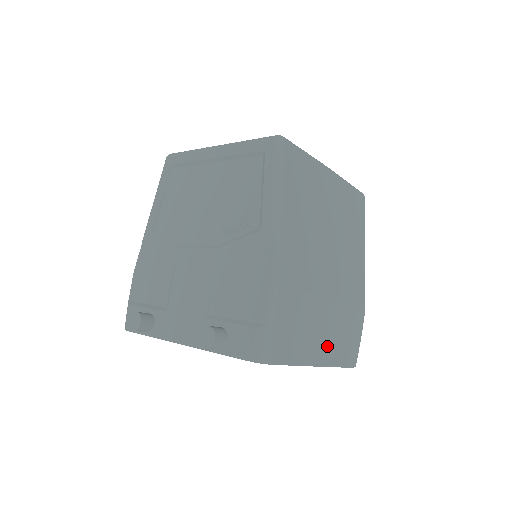
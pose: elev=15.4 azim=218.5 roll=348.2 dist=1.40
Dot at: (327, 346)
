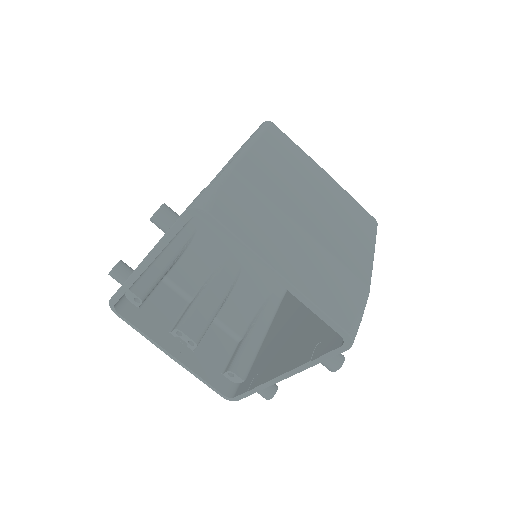
Dot at: (297, 267)
